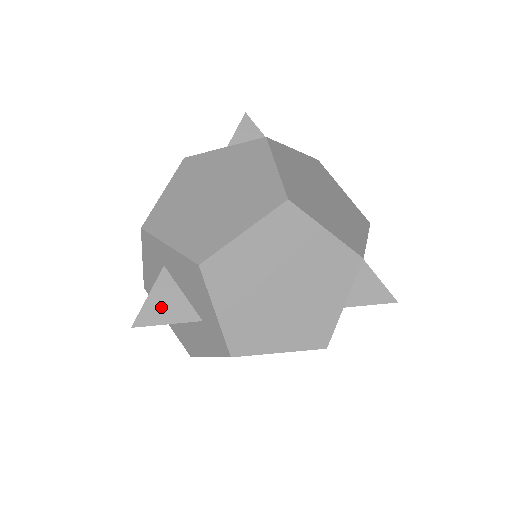
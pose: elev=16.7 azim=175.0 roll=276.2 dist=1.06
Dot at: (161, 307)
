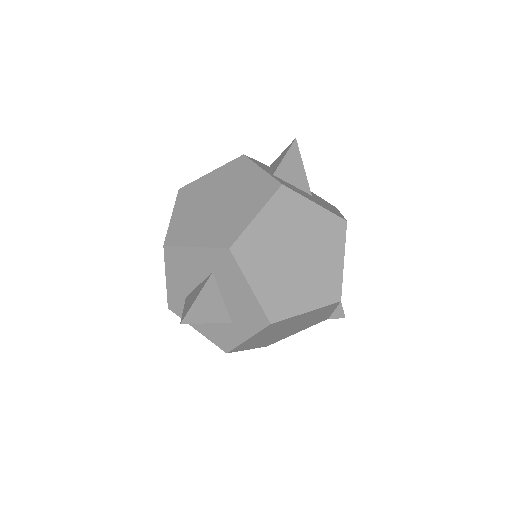
Dot at: (191, 301)
